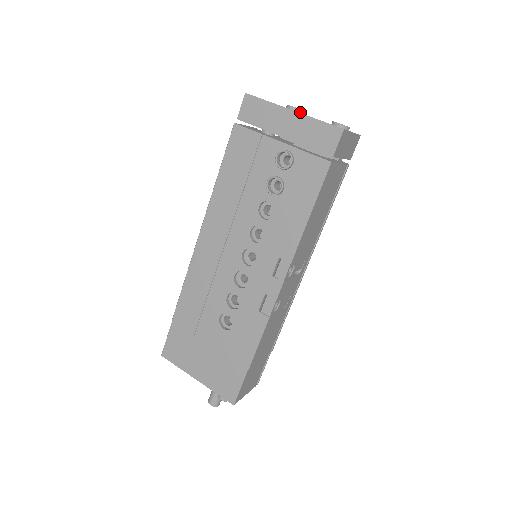
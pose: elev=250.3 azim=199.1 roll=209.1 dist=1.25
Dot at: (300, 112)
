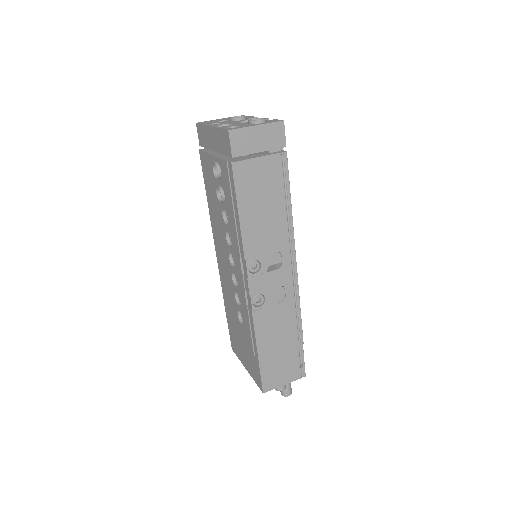
Dot at: (238, 120)
